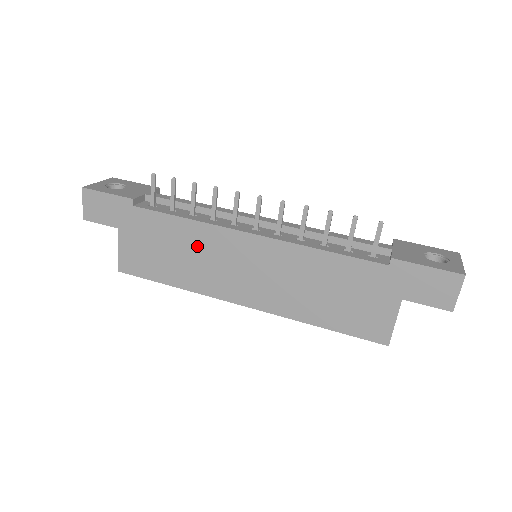
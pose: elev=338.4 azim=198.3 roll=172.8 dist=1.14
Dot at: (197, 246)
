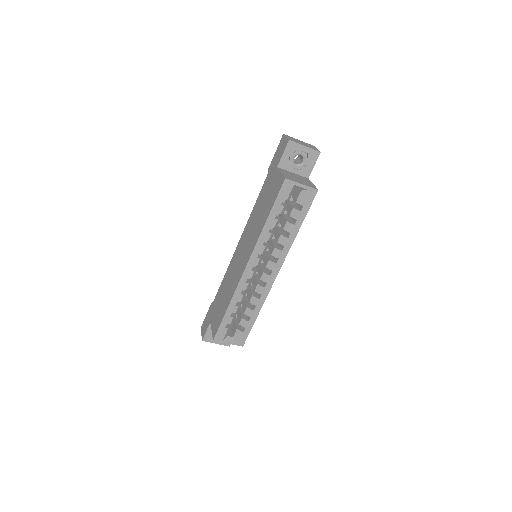
Dot at: (229, 278)
